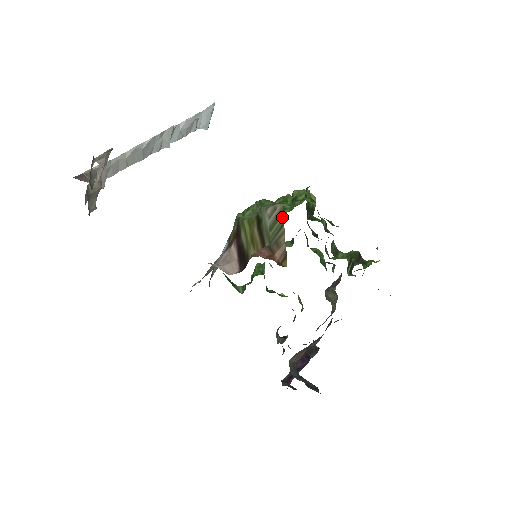
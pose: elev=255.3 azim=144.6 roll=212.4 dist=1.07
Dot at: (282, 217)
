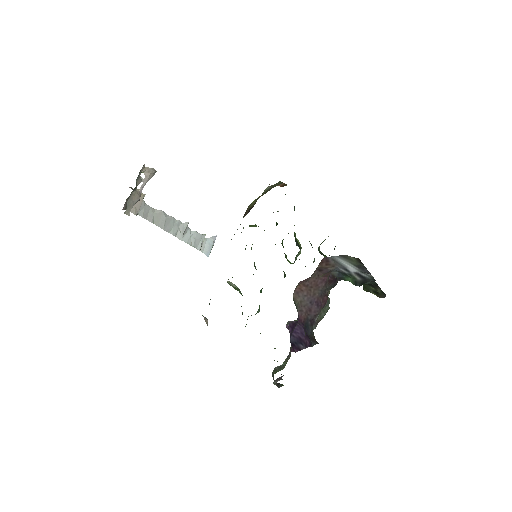
Dot at: (280, 182)
